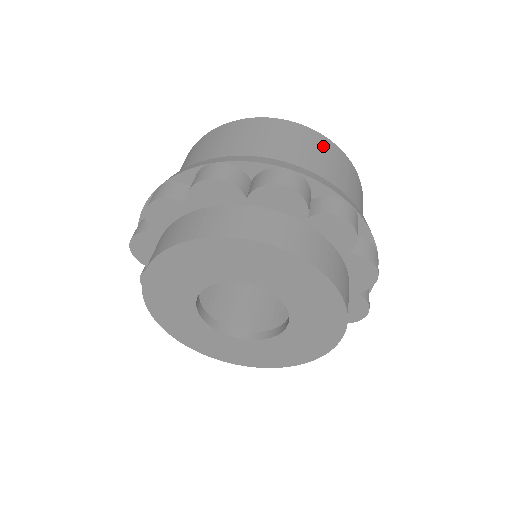
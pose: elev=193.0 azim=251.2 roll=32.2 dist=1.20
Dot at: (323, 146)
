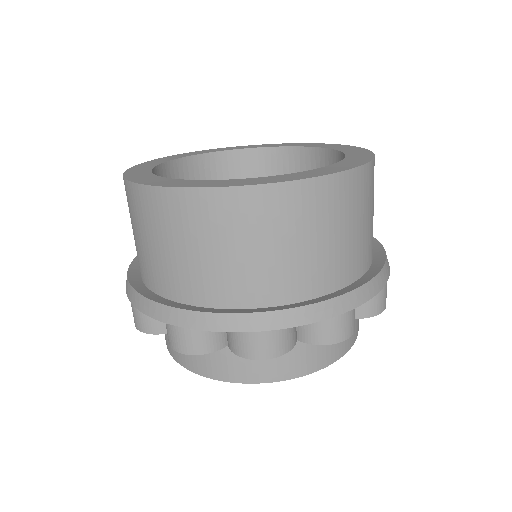
Dot at: (297, 208)
